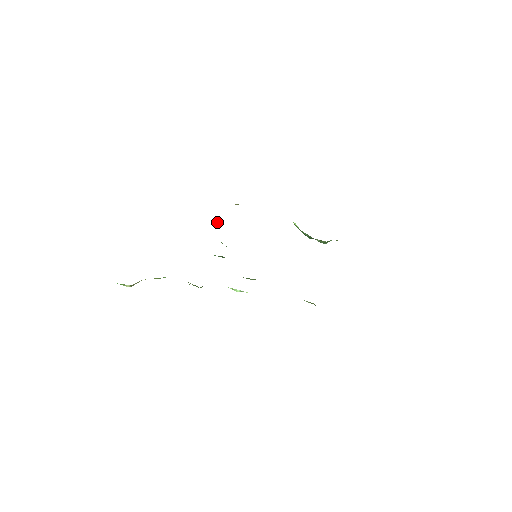
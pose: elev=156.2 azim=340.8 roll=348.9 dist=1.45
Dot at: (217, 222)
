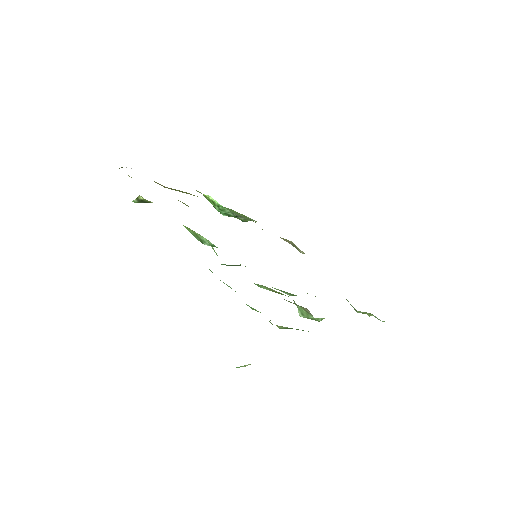
Dot at: (146, 202)
